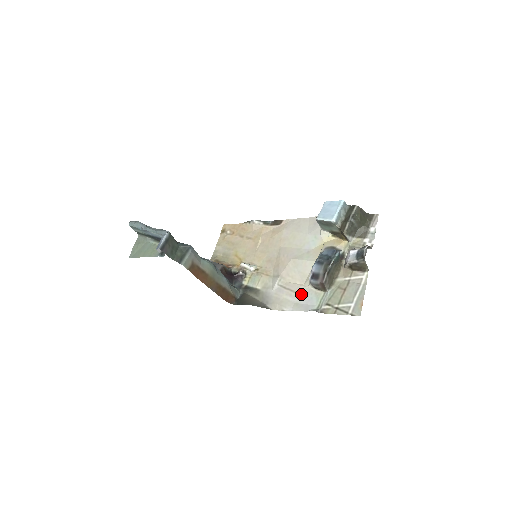
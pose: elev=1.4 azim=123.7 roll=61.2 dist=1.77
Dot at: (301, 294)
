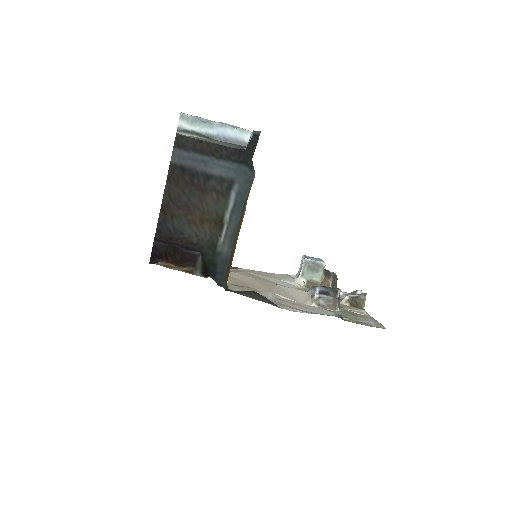
Dot at: (307, 307)
